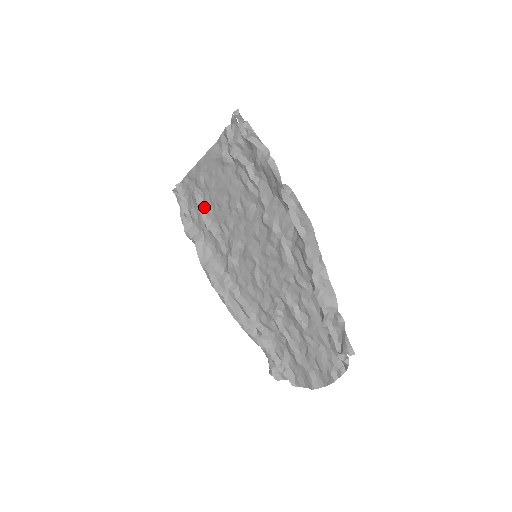
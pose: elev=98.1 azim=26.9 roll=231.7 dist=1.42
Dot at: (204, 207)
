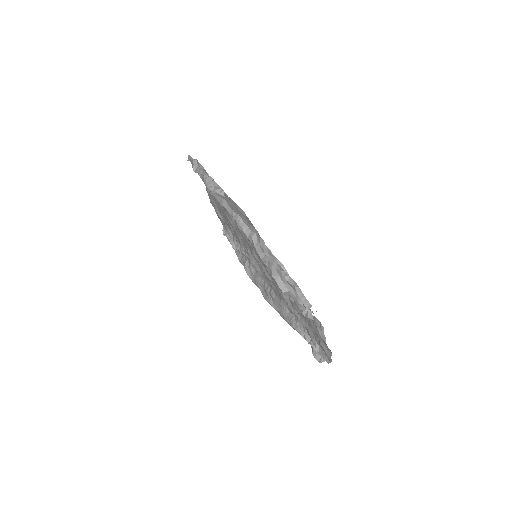
Dot at: (233, 236)
